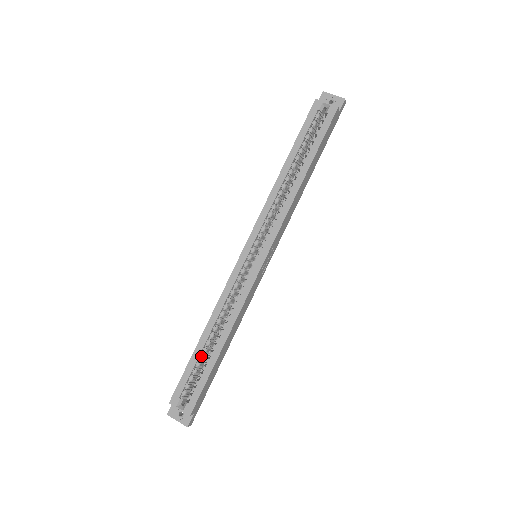
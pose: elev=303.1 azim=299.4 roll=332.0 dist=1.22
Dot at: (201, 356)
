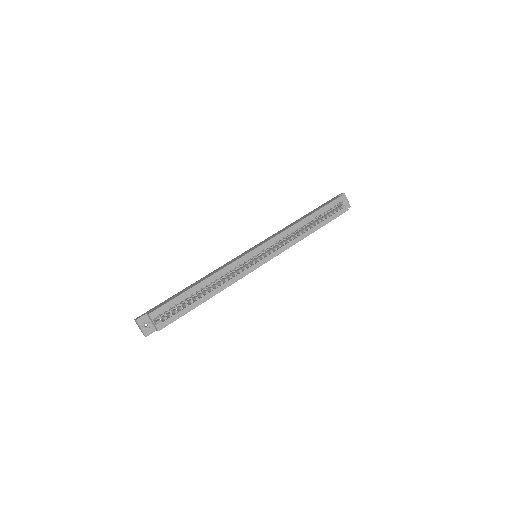
Dot at: (190, 296)
